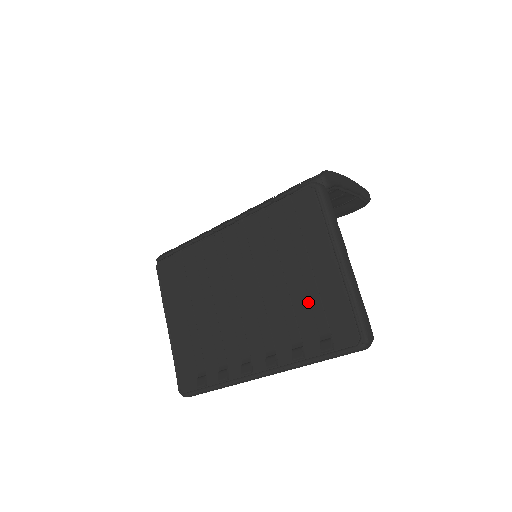
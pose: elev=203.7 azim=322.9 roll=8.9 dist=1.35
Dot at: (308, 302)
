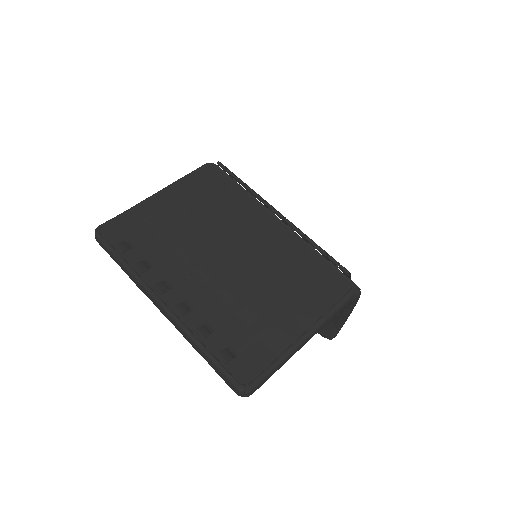
Dot at: (254, 322)
